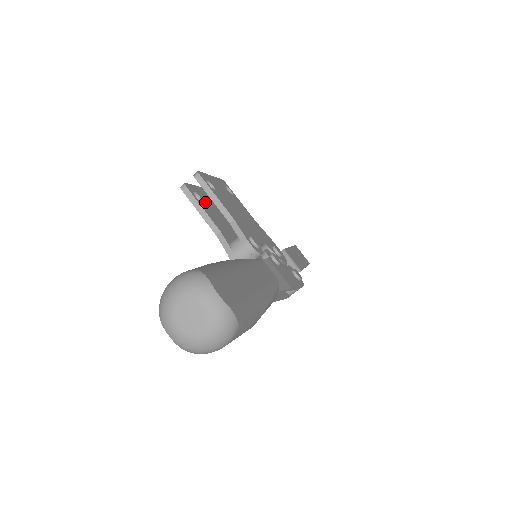
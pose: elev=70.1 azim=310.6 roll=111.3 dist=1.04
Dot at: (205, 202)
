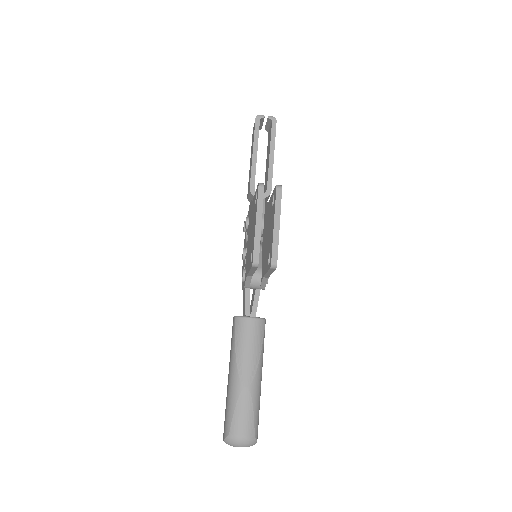
Dot at: occluded
